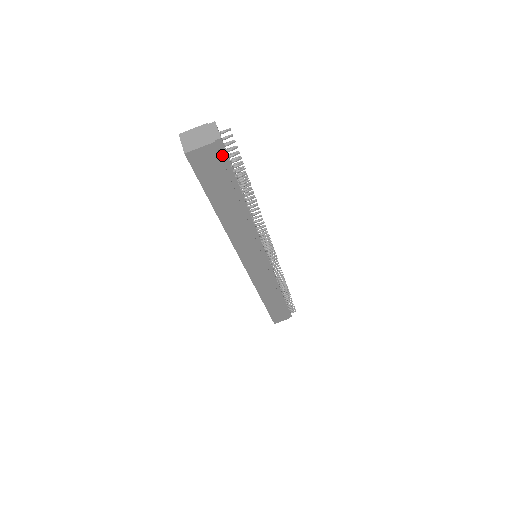
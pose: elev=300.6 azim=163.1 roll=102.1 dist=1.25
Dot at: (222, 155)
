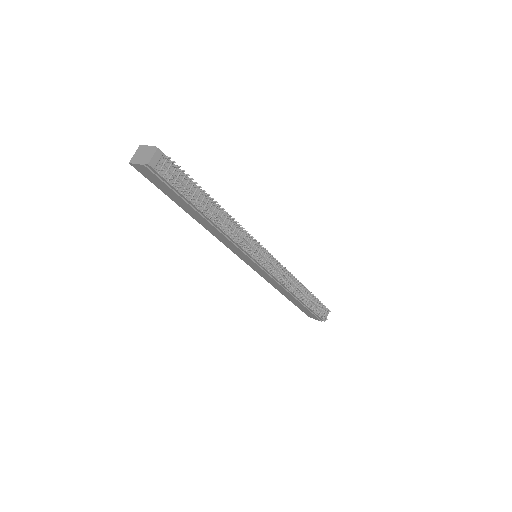
Dot at: (158, 175)
